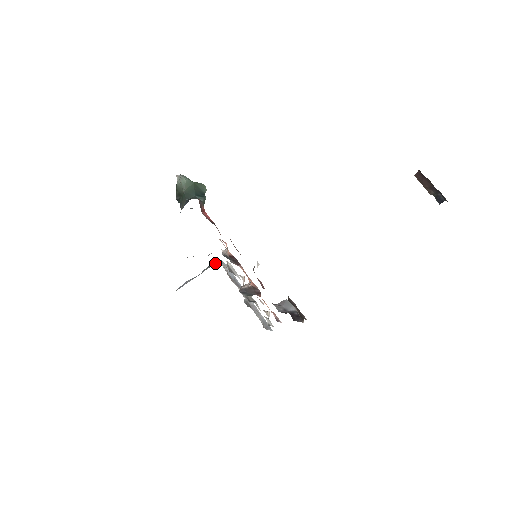
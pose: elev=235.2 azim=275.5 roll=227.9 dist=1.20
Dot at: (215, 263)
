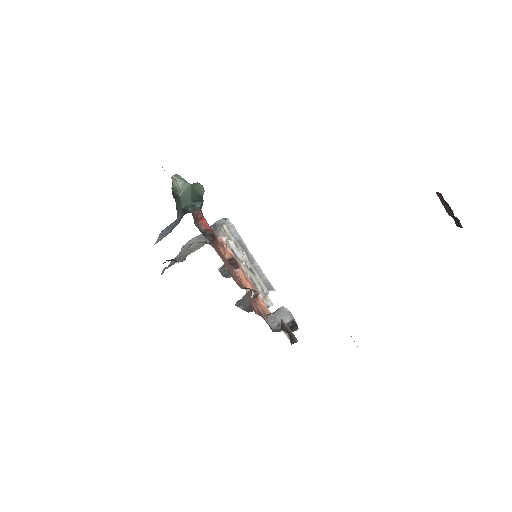
Dot at: (220, 225)
